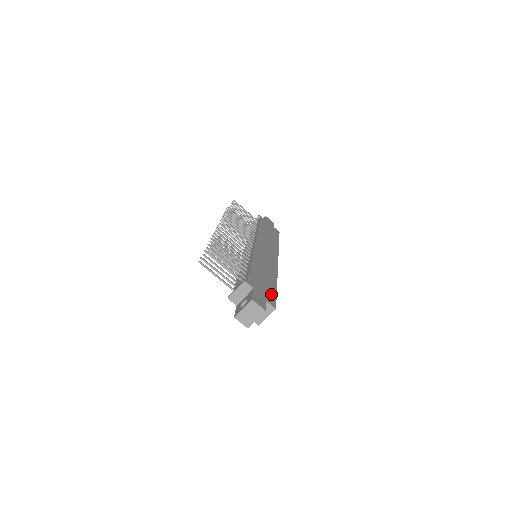
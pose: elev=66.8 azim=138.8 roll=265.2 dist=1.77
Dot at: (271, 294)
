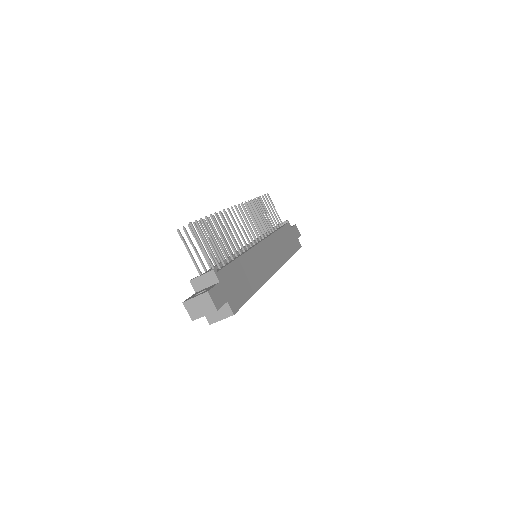
Dot at: (240, 298)
